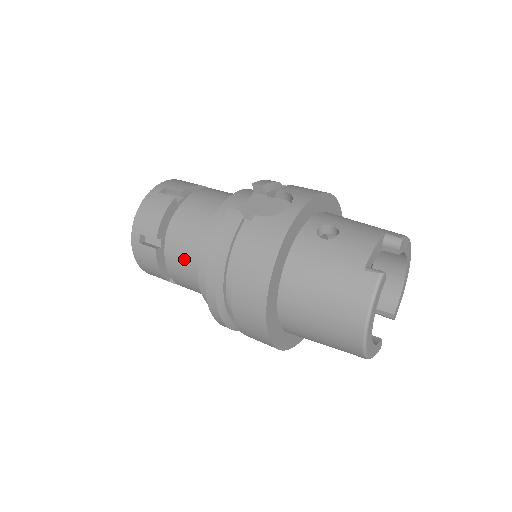
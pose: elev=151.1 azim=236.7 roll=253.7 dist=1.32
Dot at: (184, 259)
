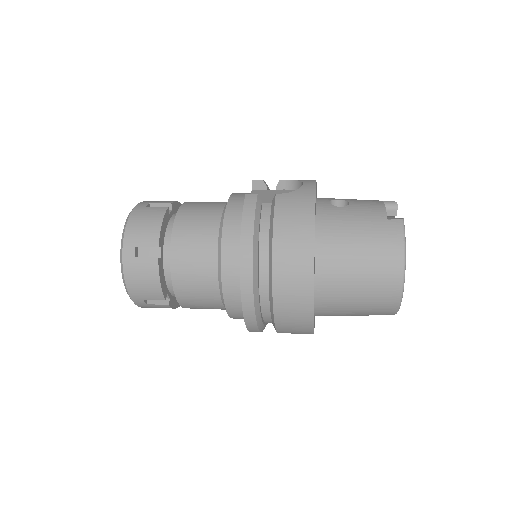
Dot at: (197, 259)
